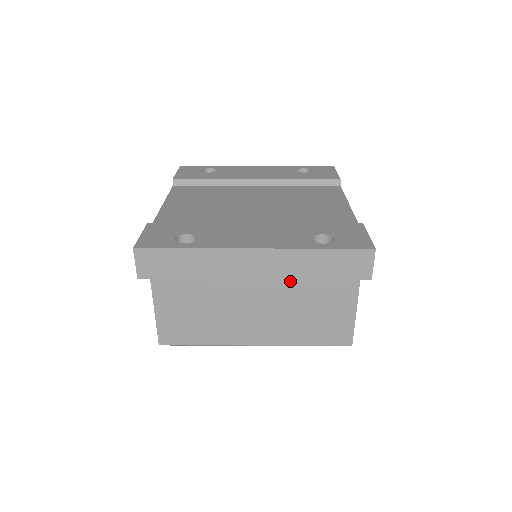
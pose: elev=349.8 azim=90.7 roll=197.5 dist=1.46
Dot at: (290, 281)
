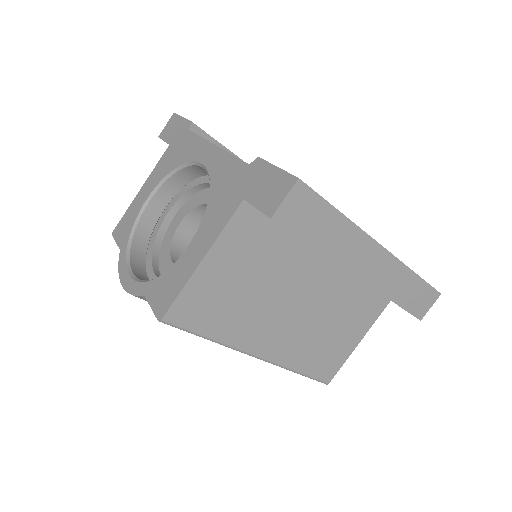
Dot at: (336, 296)
